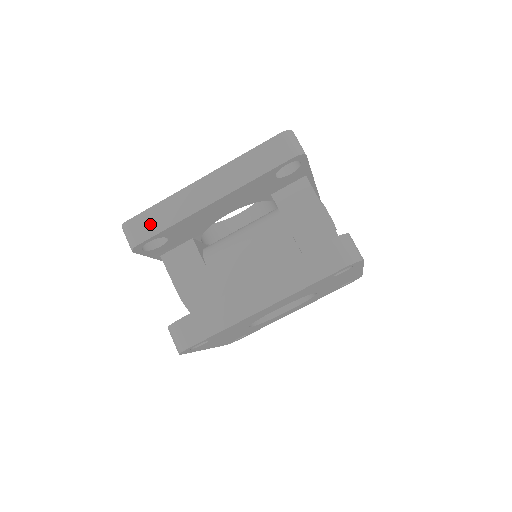
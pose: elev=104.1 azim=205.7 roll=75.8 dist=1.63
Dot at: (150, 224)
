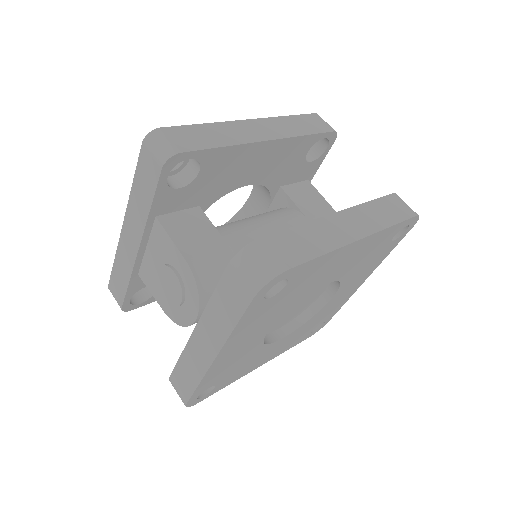
Dot at: (195, 138)
